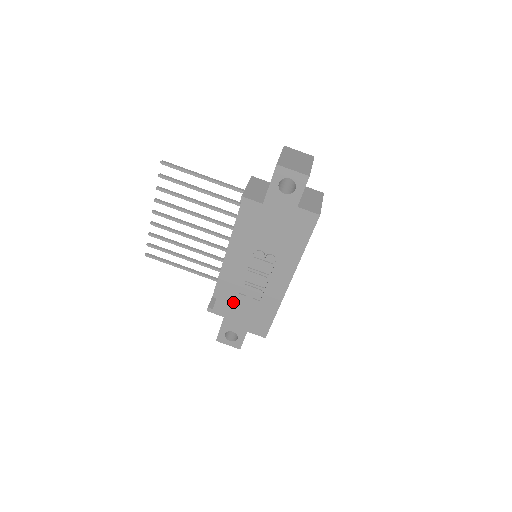
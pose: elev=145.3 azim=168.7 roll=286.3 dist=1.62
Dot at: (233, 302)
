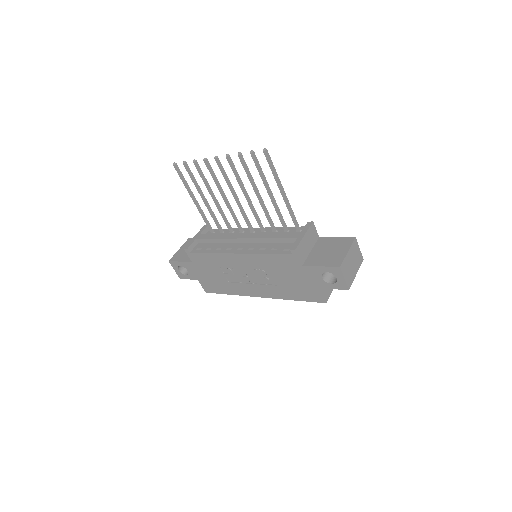
Dot at: (209, 265)
